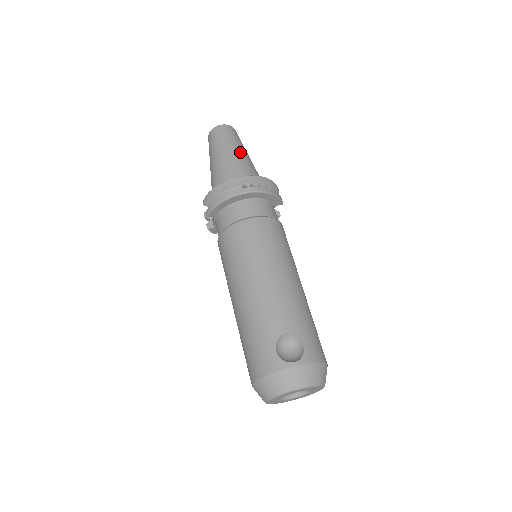
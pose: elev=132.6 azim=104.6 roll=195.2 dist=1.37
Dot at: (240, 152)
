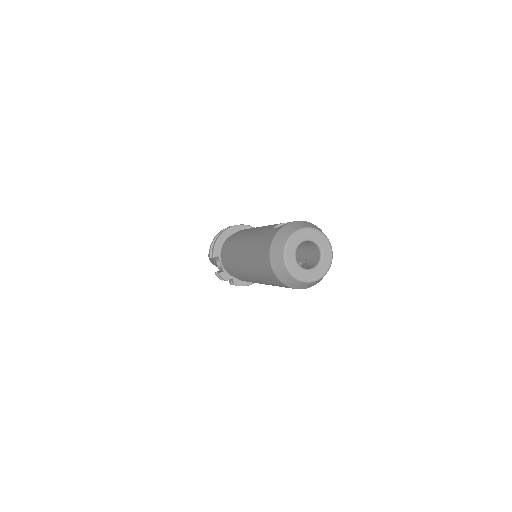
Dot at: occluded
